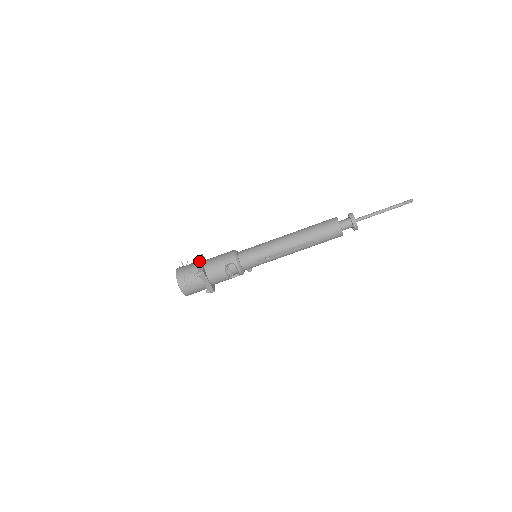
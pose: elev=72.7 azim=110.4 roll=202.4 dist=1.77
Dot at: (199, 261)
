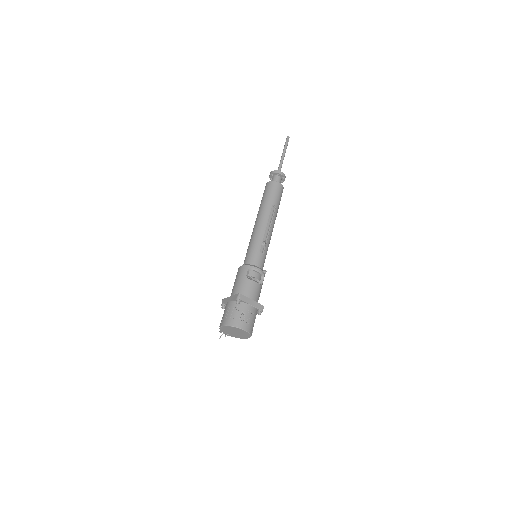
Dot at: (227, 301)
